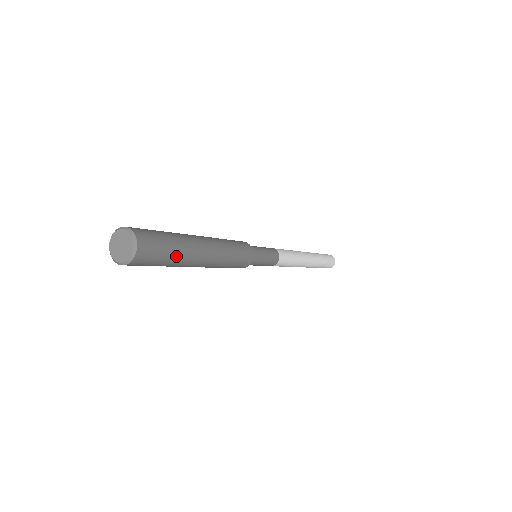
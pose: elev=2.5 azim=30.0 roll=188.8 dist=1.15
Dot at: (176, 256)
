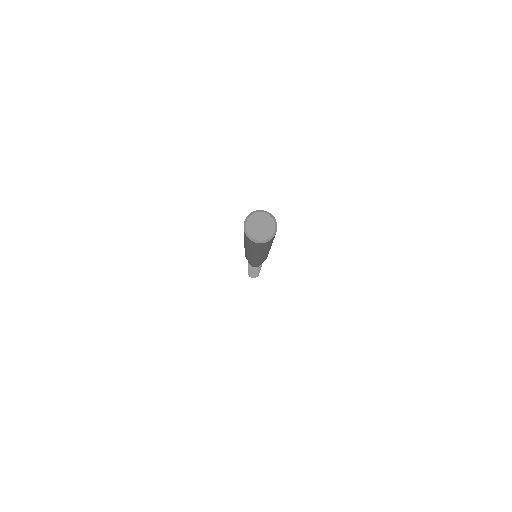
Dot at: (271, 244)
